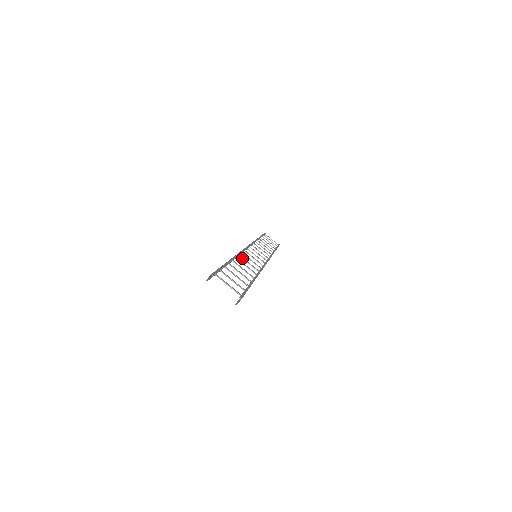
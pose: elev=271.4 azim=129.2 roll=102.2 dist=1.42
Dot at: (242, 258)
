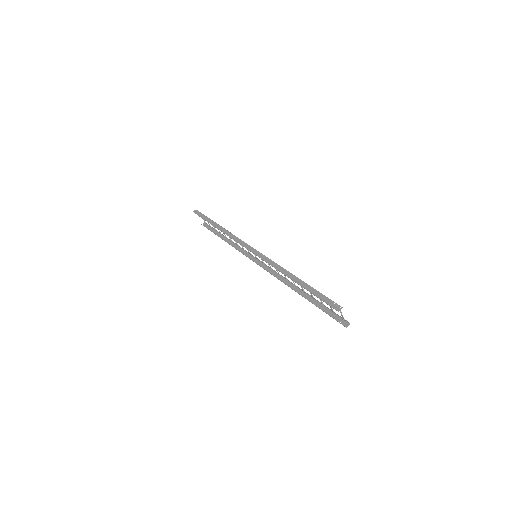
Dot at: occluded
